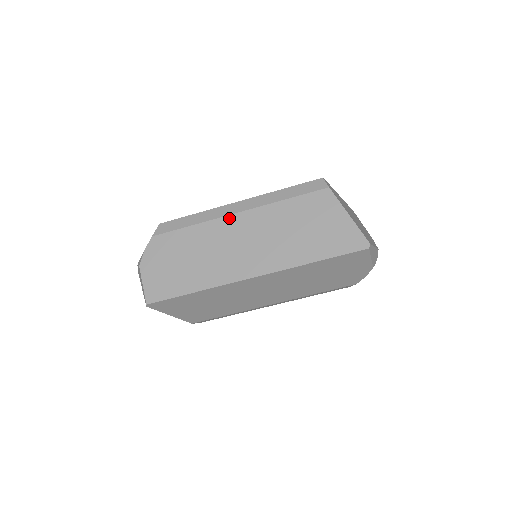
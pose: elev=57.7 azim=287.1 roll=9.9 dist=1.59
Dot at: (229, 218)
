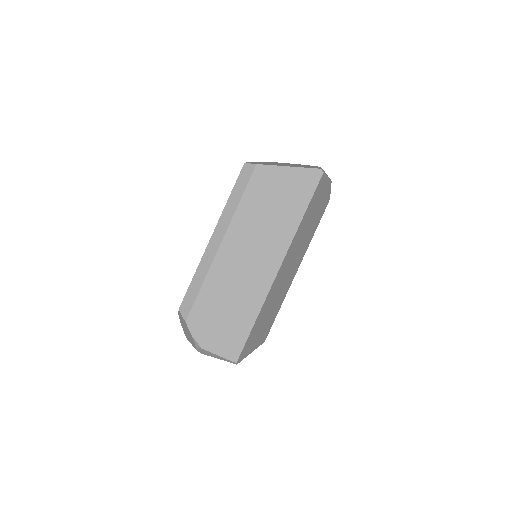
Dot at: (220, 253)
